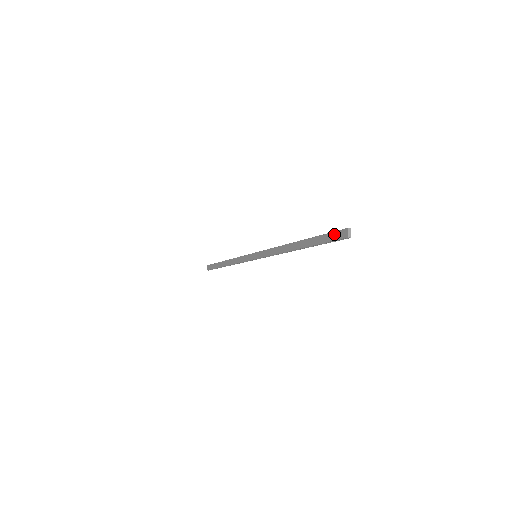
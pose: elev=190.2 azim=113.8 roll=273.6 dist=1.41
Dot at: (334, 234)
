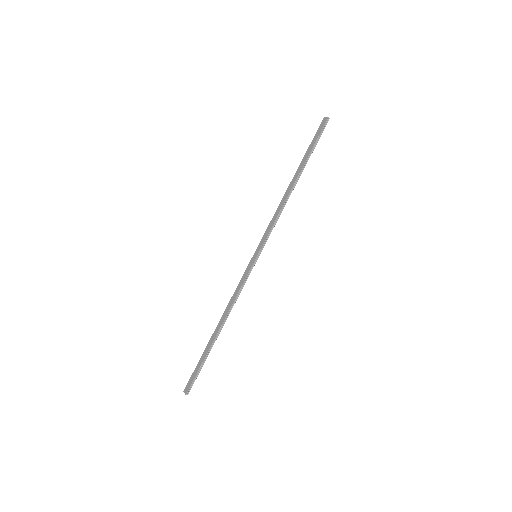
Dot at: (318, 131)
